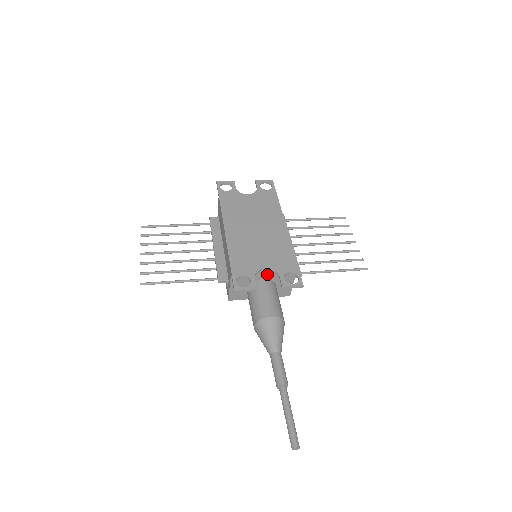
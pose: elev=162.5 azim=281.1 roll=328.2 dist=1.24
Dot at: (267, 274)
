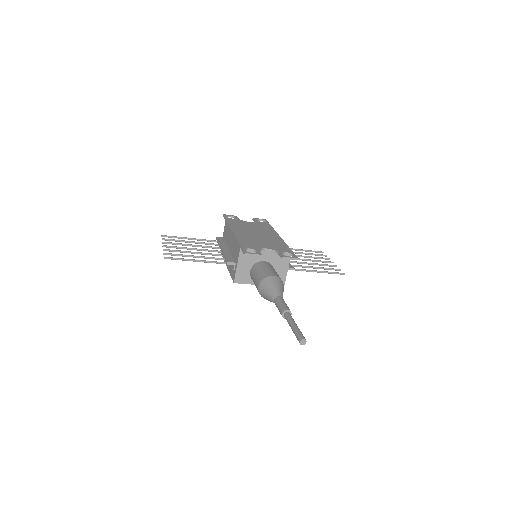
Dot at: (268, 256)
